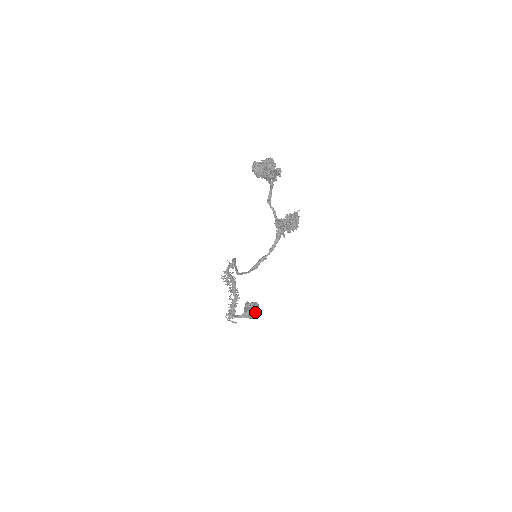
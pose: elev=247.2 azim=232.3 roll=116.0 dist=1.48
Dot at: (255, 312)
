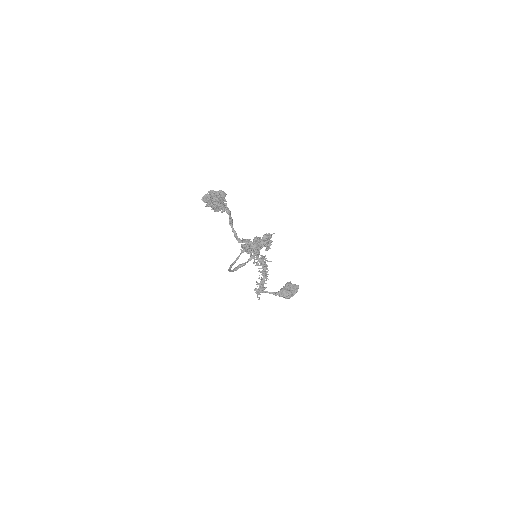
Dot at: (289, 294)
